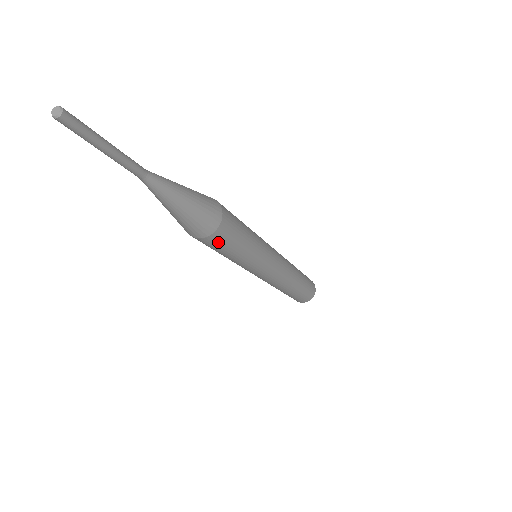
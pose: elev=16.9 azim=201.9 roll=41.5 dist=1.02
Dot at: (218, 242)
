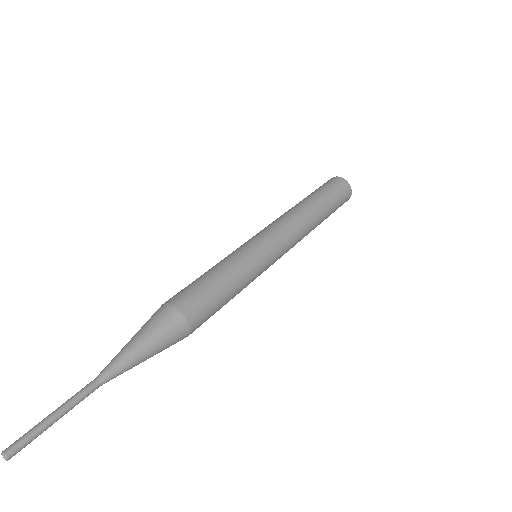
Dot at: (203, 322)
